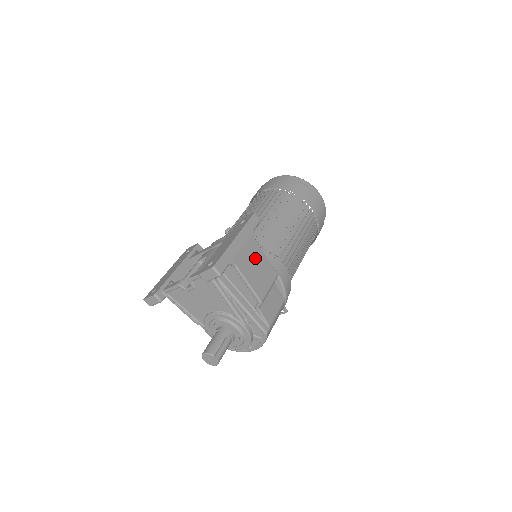
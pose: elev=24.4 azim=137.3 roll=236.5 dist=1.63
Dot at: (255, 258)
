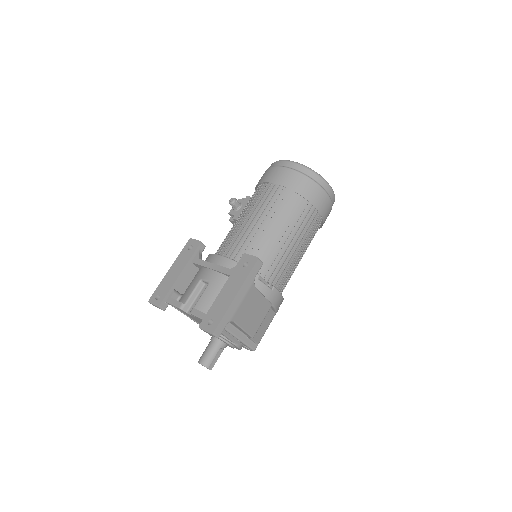
Dot at: (252, 304)
